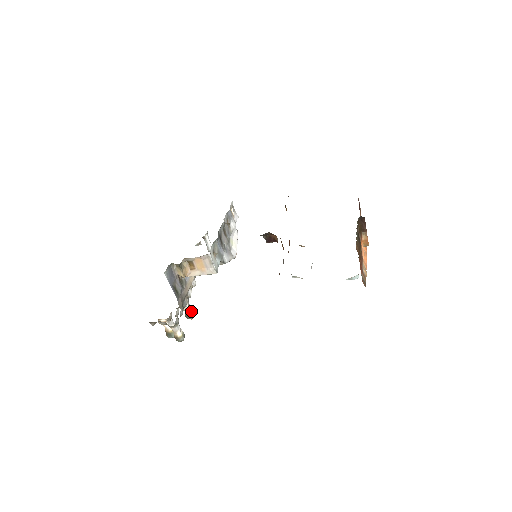
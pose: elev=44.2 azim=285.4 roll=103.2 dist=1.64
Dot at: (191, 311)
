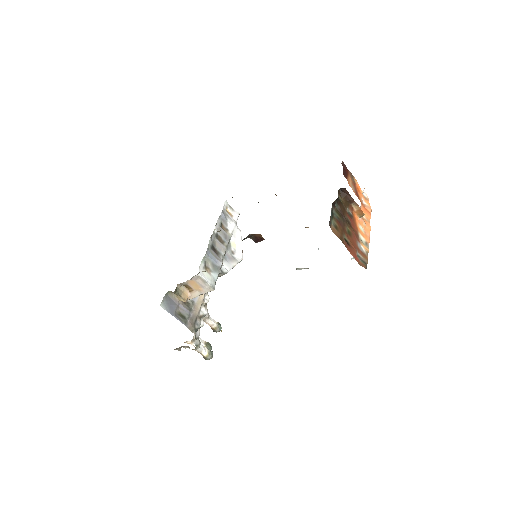
Dot at: (216, 324)
